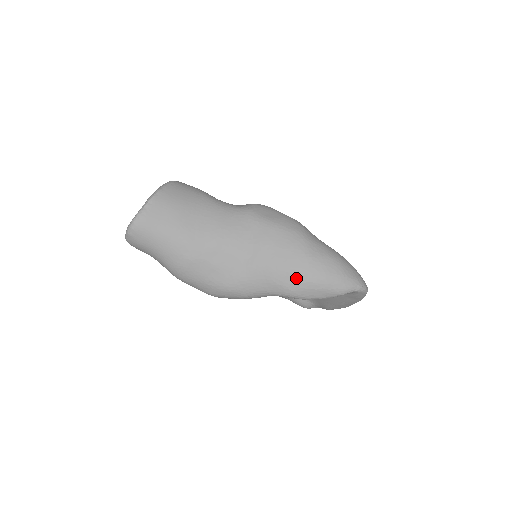
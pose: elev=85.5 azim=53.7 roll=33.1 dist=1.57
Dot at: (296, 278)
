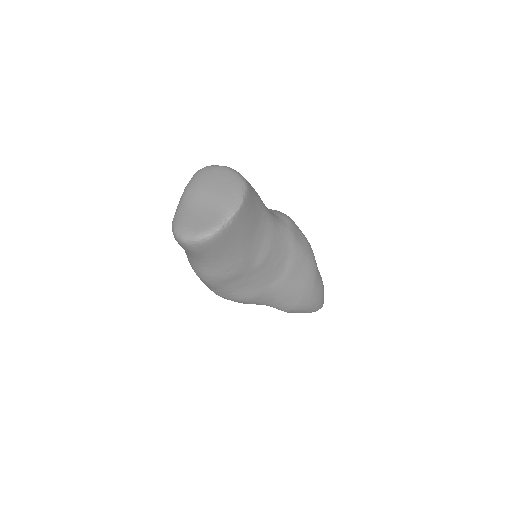
Dot at: (299, 302)
